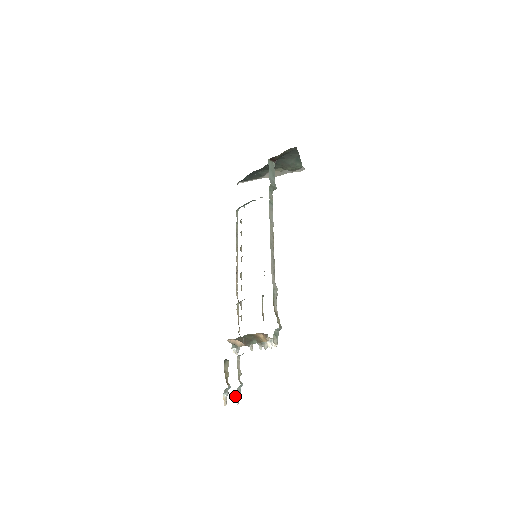
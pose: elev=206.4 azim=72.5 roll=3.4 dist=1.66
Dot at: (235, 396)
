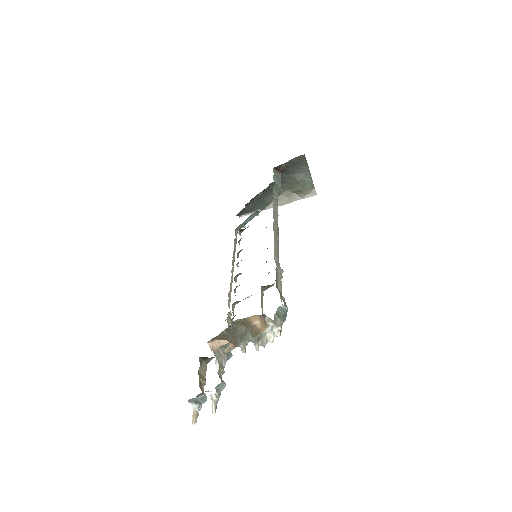
Dot at: occluded
